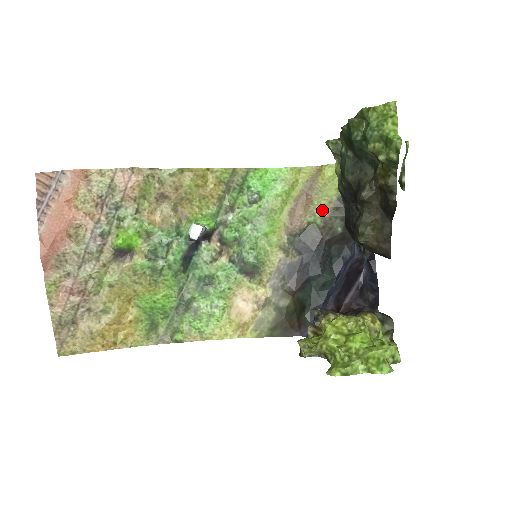
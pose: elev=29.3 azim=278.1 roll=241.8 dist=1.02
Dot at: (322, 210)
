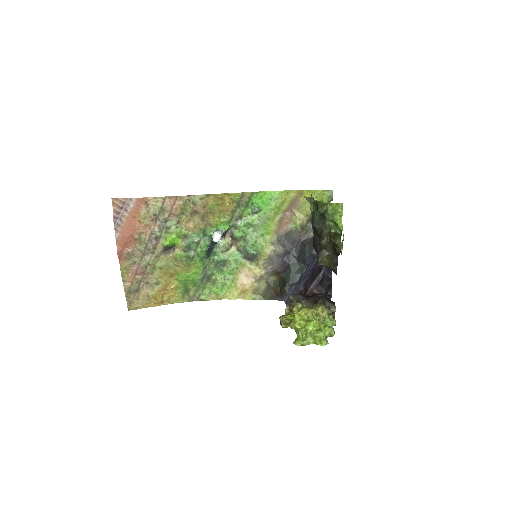
Dot at: (301, 220)
